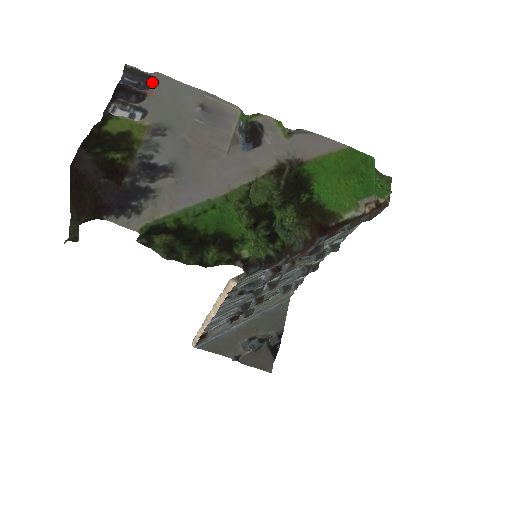
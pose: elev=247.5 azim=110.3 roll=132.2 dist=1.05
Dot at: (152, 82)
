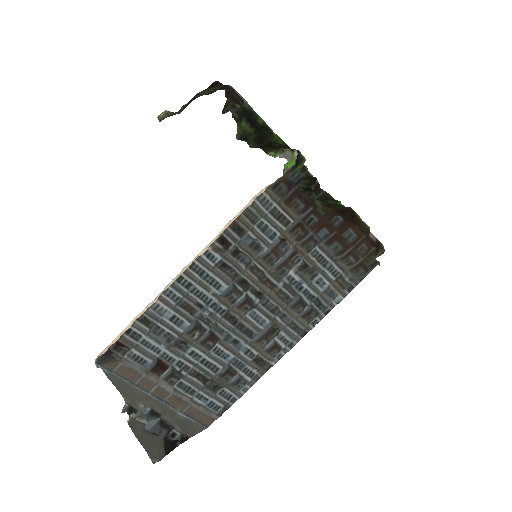
Dot at: occluded
